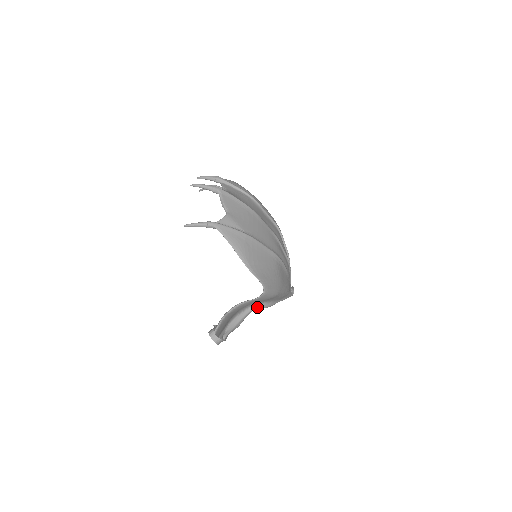
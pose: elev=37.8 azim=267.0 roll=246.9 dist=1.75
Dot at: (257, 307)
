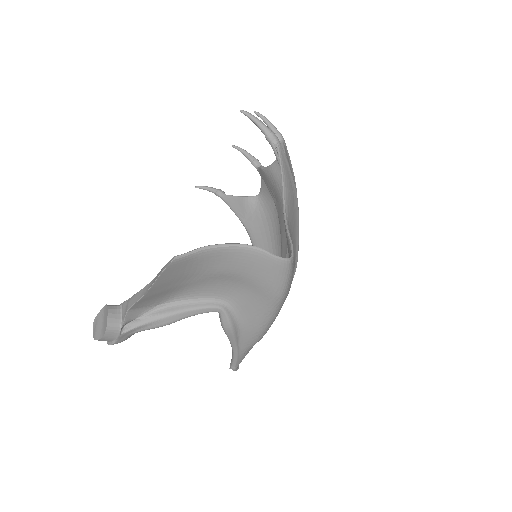
Dot at: (224, 309)
